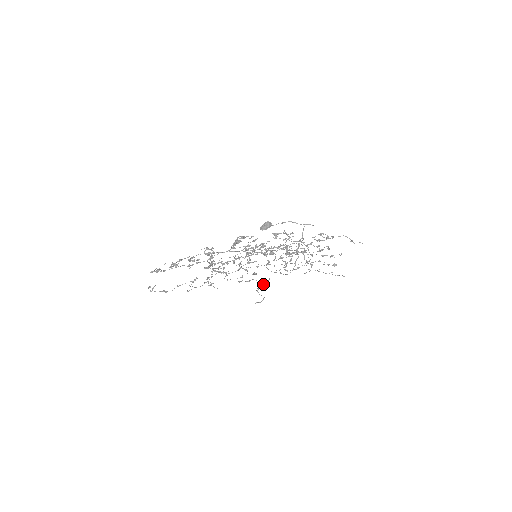
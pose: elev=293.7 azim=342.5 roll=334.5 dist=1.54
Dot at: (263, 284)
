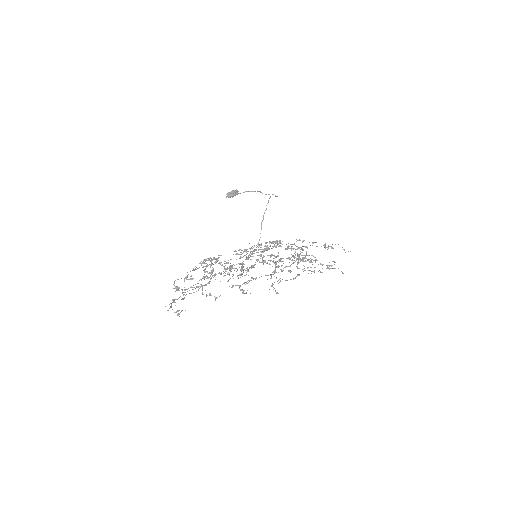
Dot at: occluded
